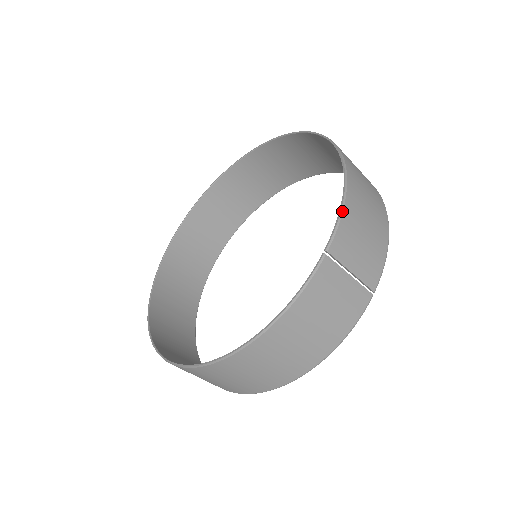
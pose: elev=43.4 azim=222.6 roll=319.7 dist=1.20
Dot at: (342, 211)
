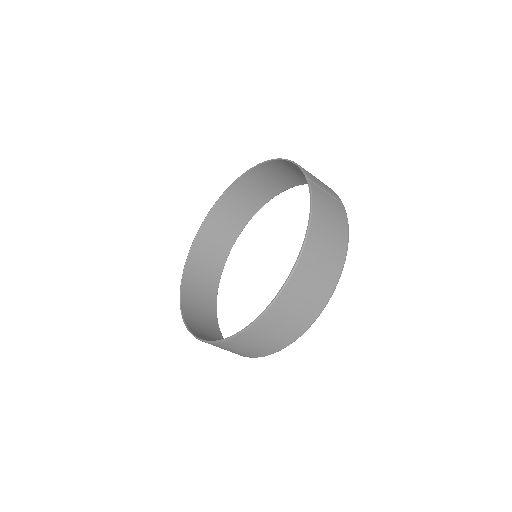
Dot at: (299, 165)
